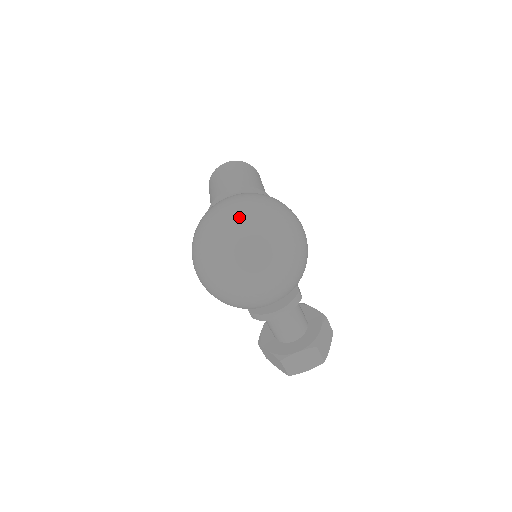
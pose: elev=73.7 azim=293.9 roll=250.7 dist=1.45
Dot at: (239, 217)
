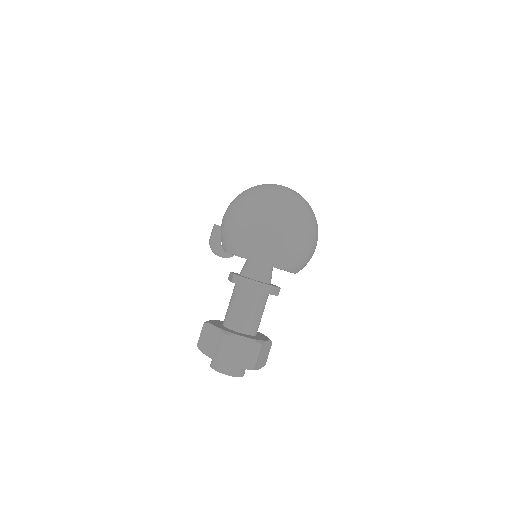
Dot at: (294, 191)
